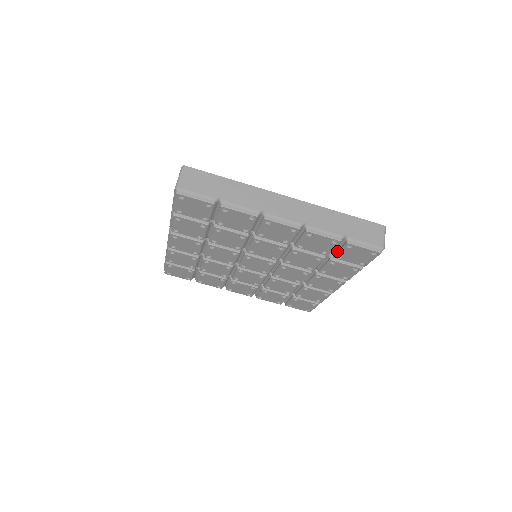
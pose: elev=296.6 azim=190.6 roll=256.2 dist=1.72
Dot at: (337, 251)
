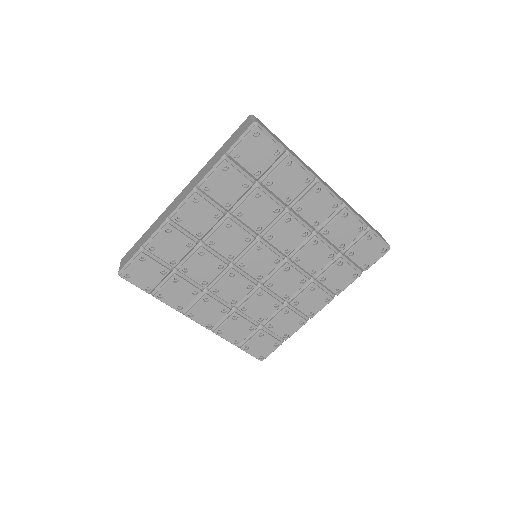
Dot at: (353, 245)
